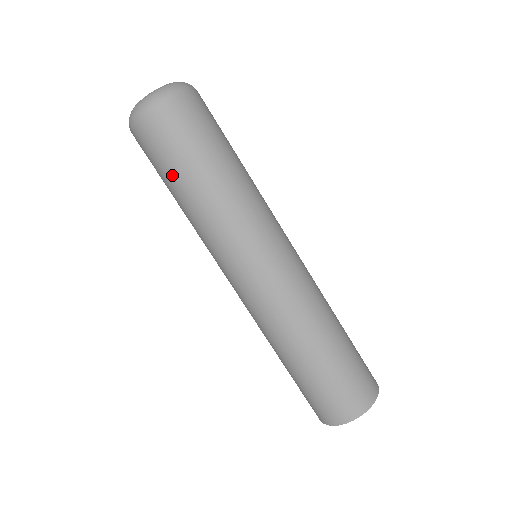
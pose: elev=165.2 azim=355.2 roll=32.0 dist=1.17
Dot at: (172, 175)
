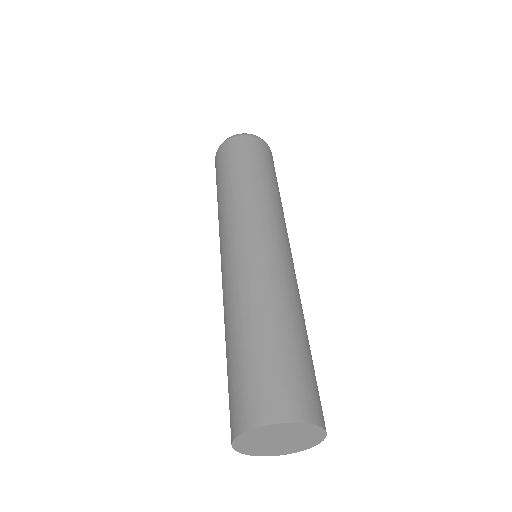
Dot at: (252, 163)
